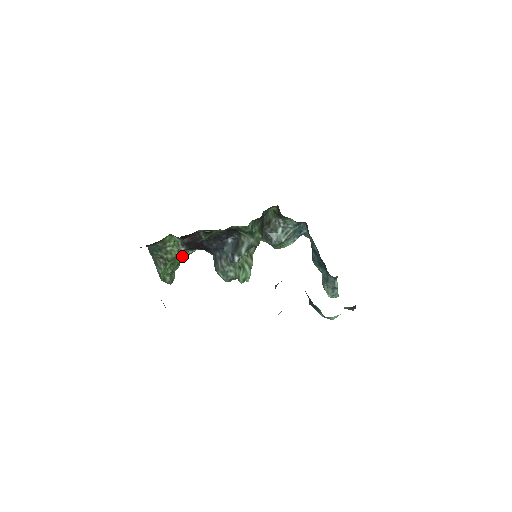
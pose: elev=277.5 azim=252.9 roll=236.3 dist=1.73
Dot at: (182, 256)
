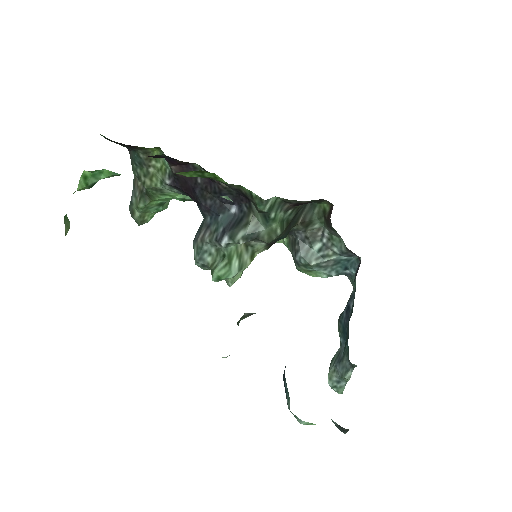
Dot at: (167, 194)
